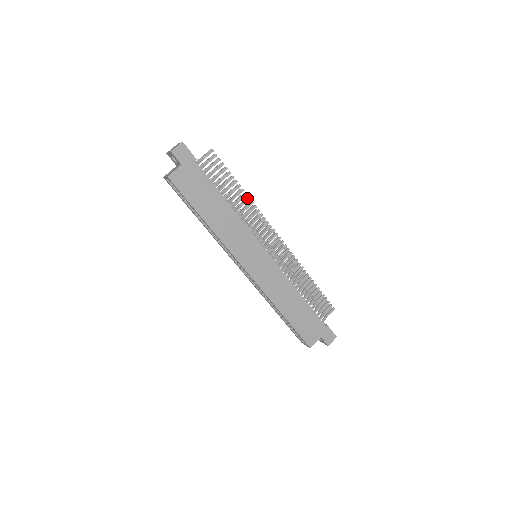
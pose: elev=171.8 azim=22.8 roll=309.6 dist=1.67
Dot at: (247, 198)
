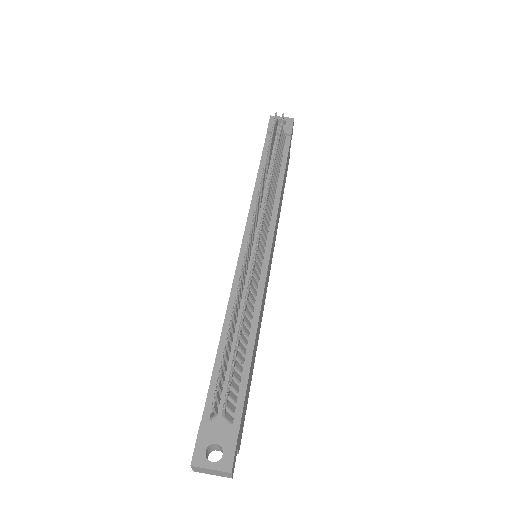
Dot at: (246, 303)
